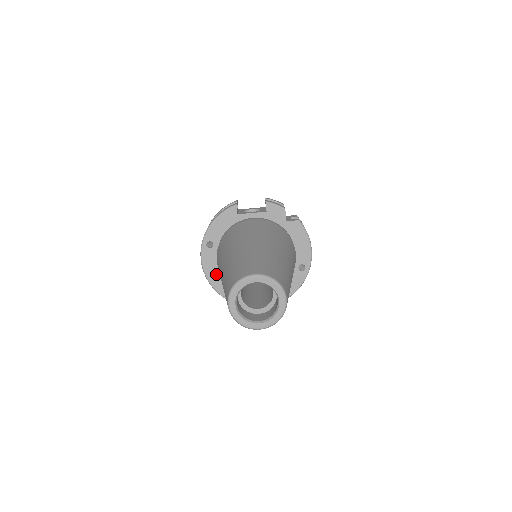
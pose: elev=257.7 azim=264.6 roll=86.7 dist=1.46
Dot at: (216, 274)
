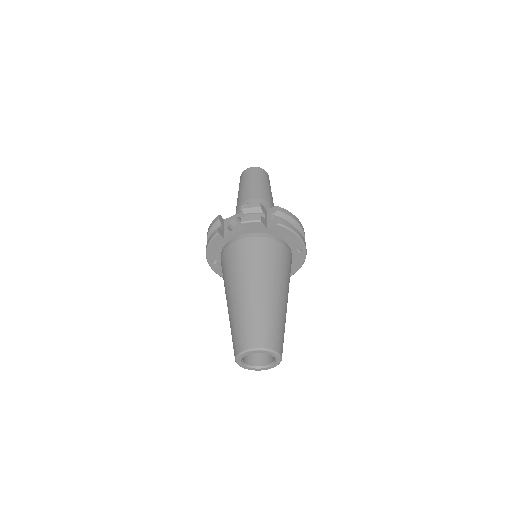
Dot at: occluded
